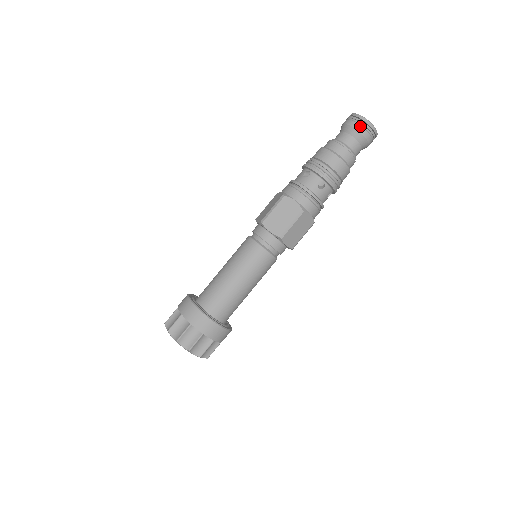
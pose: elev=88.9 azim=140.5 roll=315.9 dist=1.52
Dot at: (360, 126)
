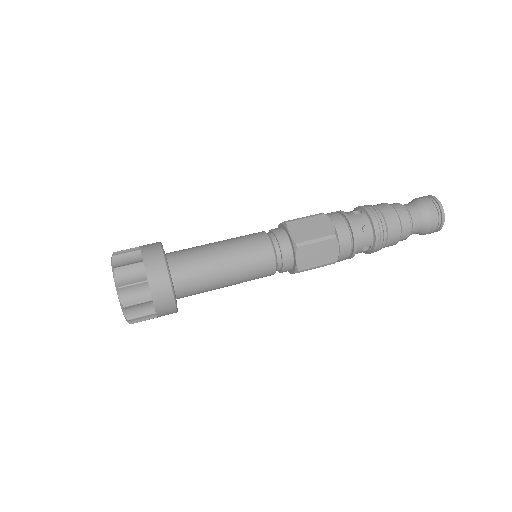
Dot at: (432, 205)
